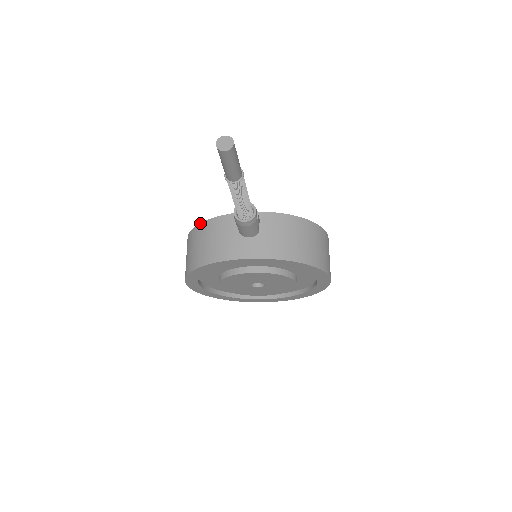
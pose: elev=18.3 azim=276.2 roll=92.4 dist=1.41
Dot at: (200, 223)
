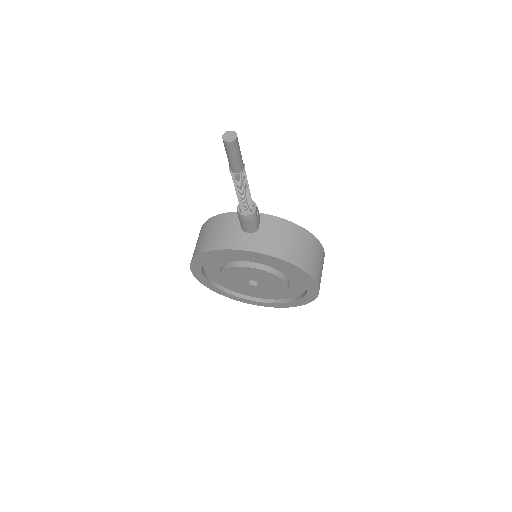
Dot at: (211, 217)
